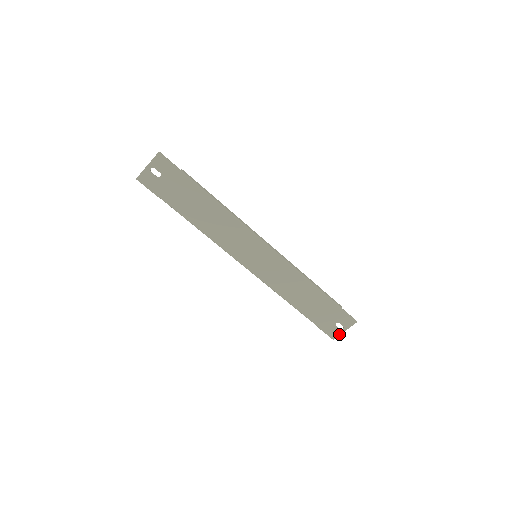
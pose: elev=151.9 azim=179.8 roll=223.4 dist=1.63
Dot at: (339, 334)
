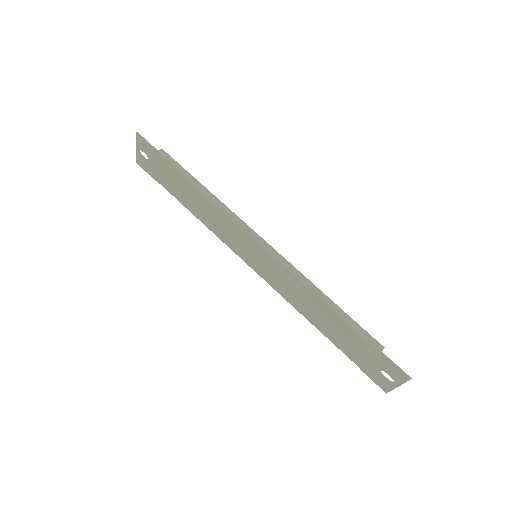
Dot at: (391, 388)
